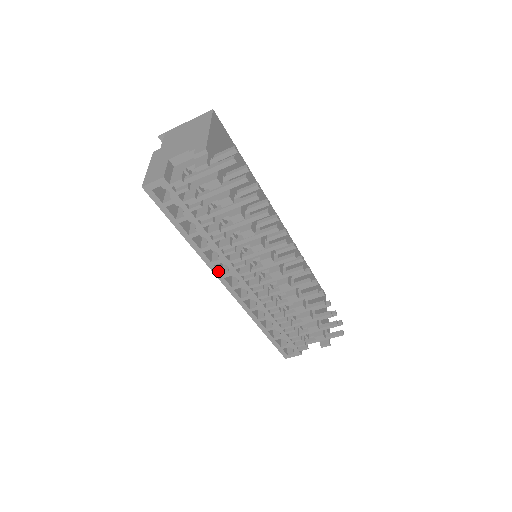
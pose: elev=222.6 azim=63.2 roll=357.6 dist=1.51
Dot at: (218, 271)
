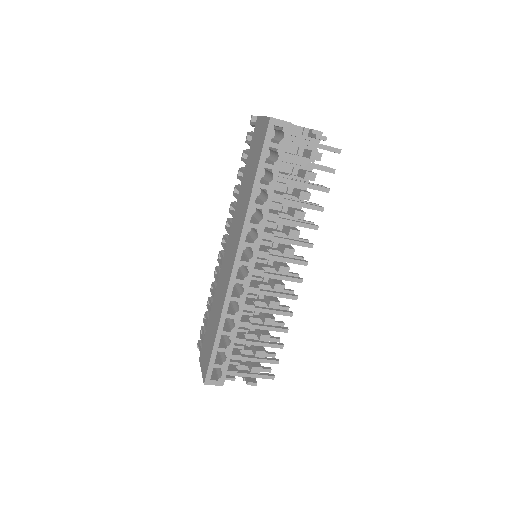
Dot at: (246, 235)
